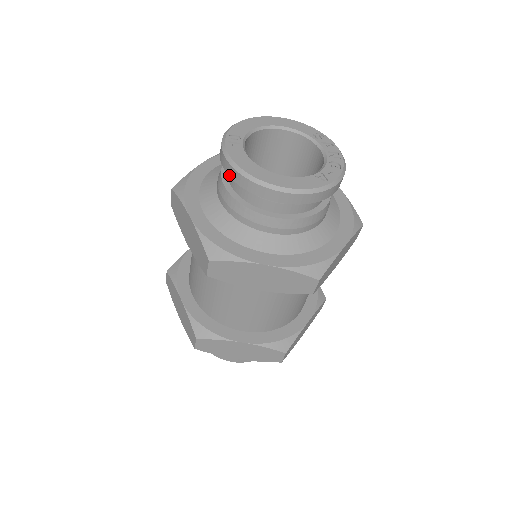
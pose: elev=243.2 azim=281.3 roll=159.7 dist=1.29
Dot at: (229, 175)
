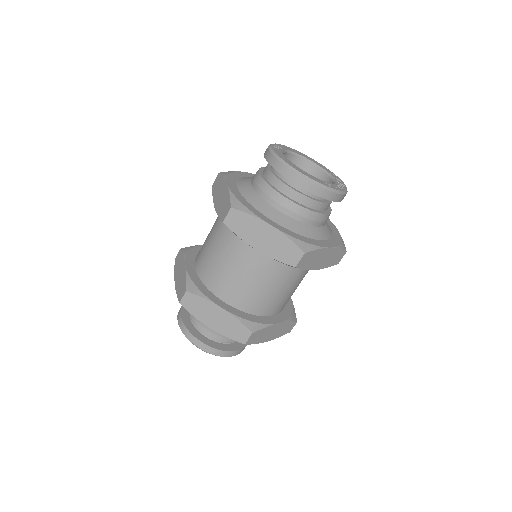
Dot at: (267, 160)
